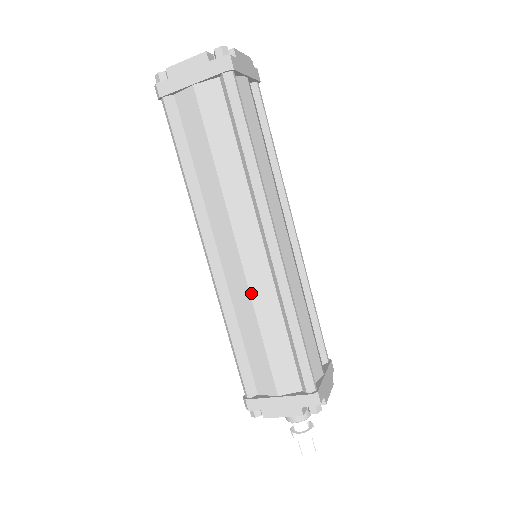
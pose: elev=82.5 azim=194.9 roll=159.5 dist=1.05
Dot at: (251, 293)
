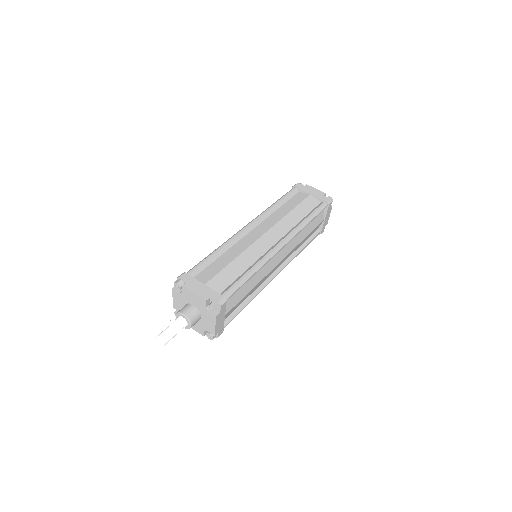
Dot at: (249, 248)
